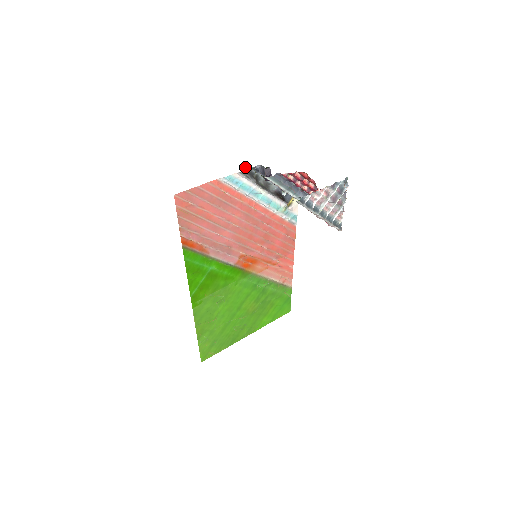
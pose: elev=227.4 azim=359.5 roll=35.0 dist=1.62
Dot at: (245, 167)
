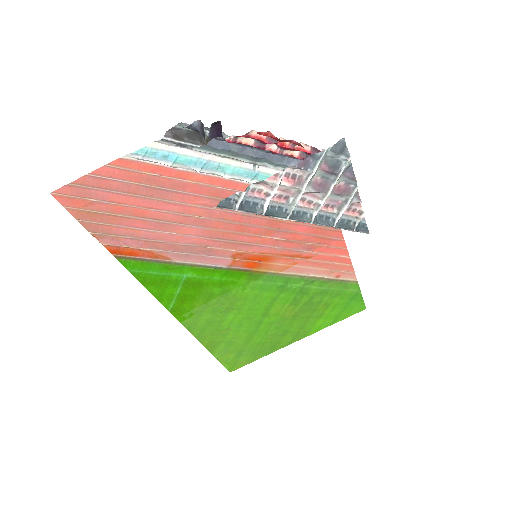
Dot at: (176, 126)
